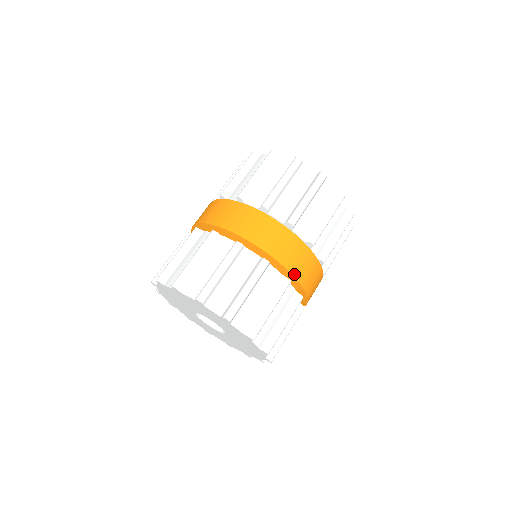
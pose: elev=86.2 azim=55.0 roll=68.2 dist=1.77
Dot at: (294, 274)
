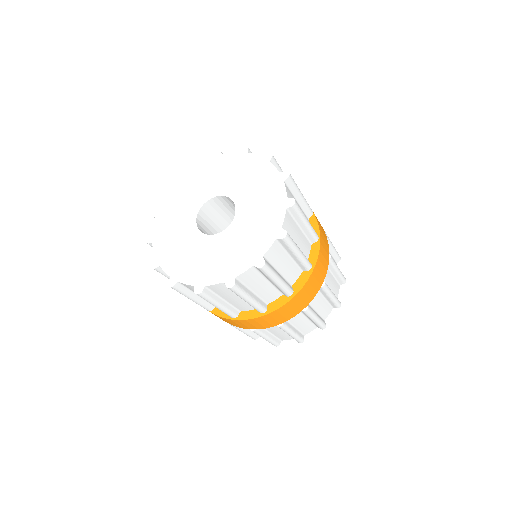
Dot at: occluded
